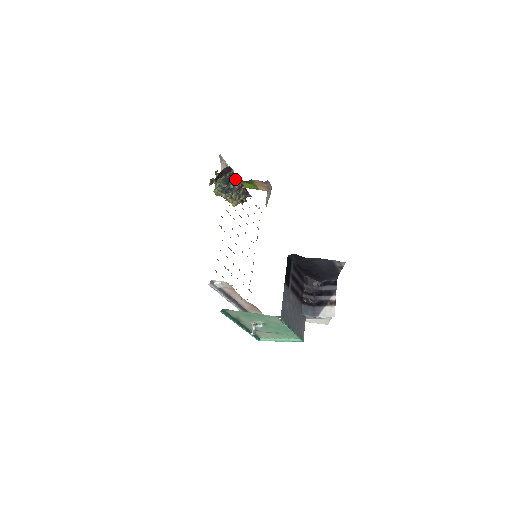
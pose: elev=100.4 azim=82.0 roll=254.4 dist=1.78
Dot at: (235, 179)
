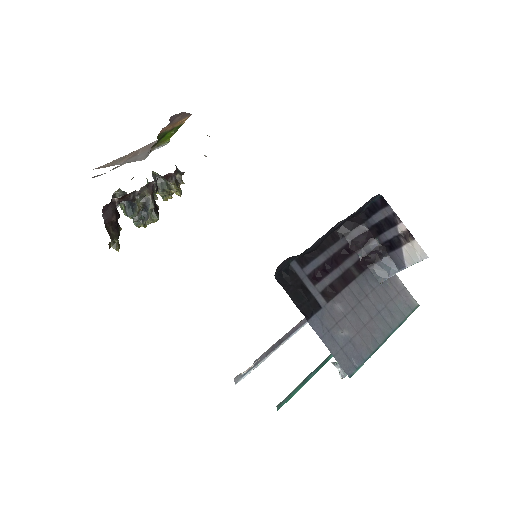
Dot at: (132, 196)
